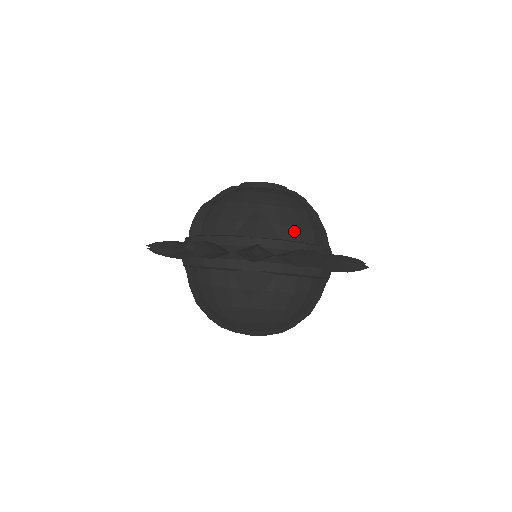
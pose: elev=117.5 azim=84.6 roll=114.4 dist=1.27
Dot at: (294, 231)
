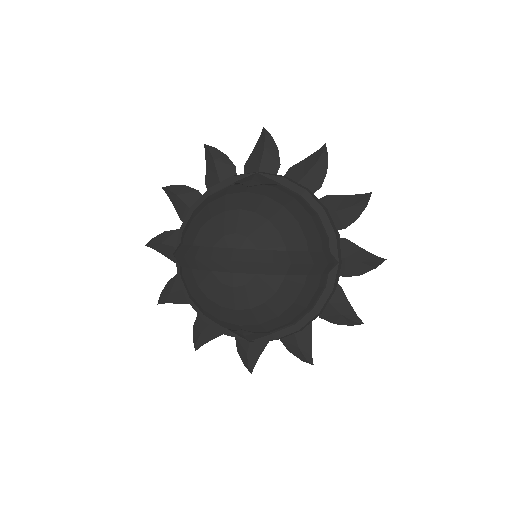
Dot at: occluded
